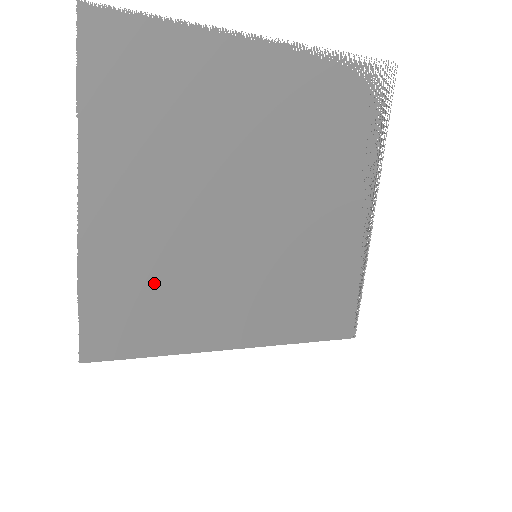
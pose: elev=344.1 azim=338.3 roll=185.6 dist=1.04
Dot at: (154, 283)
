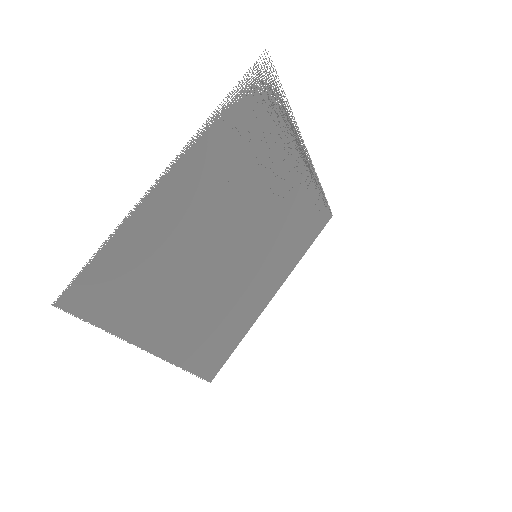
Dot at: (216, 327)
